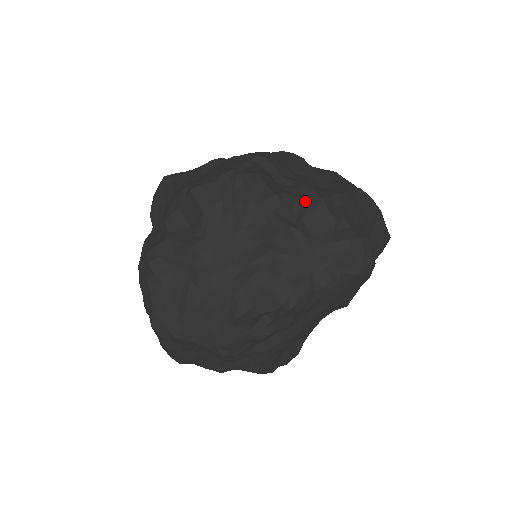
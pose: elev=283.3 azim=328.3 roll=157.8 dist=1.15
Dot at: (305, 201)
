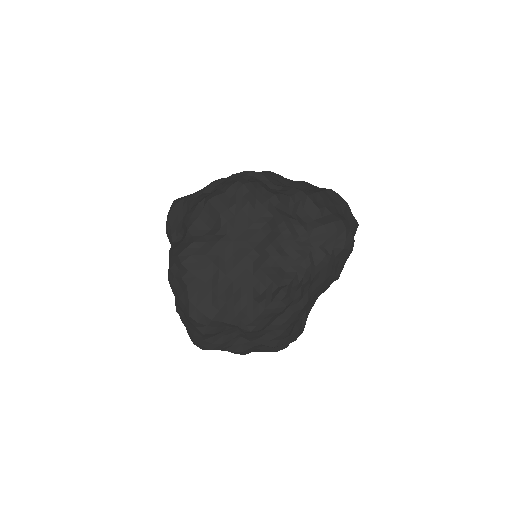
Dot at: (296, 198)
